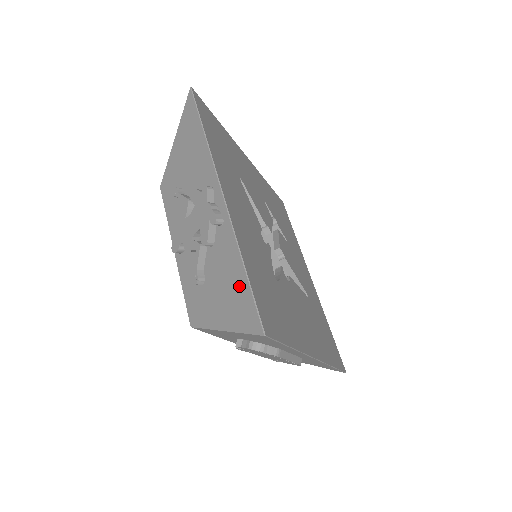
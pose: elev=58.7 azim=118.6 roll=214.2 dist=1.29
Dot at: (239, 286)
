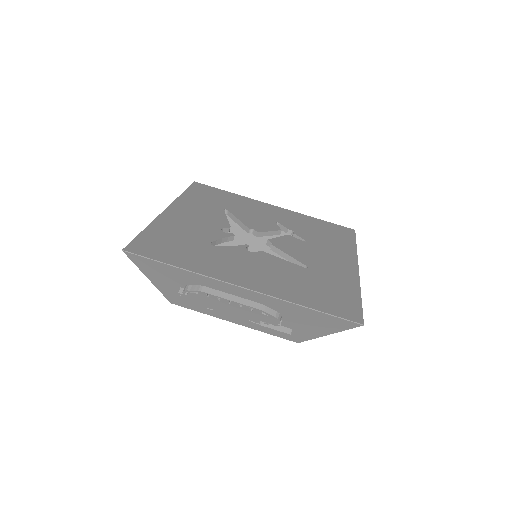
Dot at: occluded
